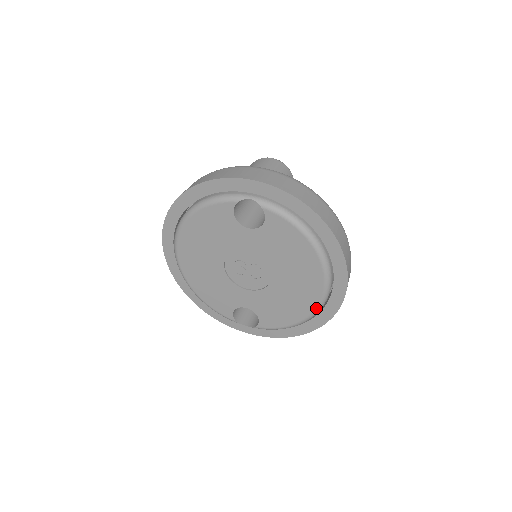
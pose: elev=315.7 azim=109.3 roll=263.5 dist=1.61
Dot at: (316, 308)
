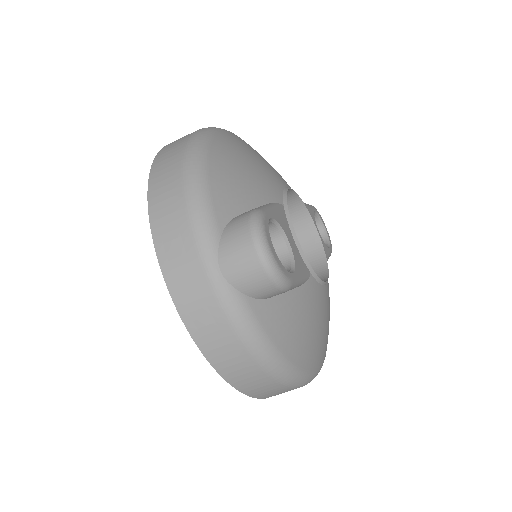
Dot at: occluded
